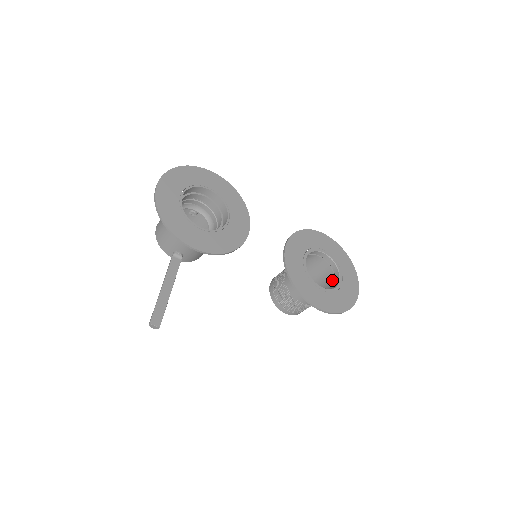
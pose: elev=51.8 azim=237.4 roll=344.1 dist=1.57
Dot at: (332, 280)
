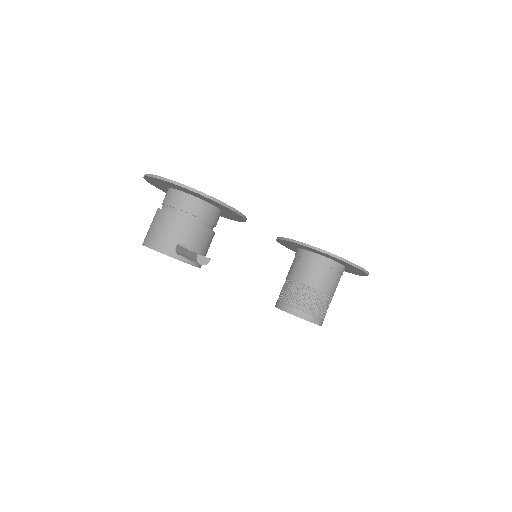
Dot at: occluded
